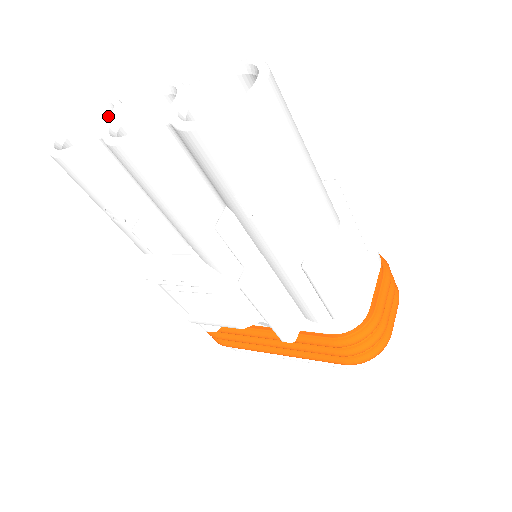
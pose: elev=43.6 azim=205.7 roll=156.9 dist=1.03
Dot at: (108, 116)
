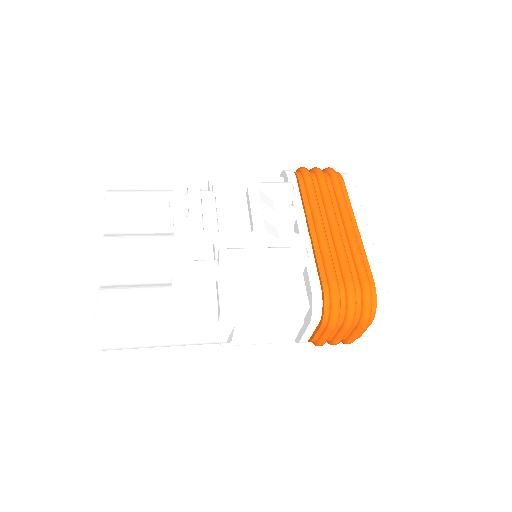
Dot at: occluded
